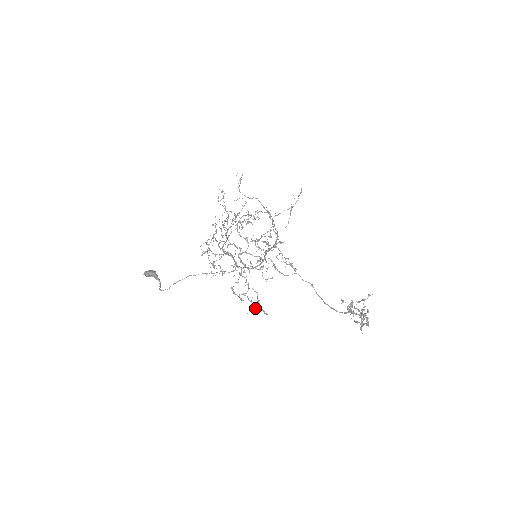
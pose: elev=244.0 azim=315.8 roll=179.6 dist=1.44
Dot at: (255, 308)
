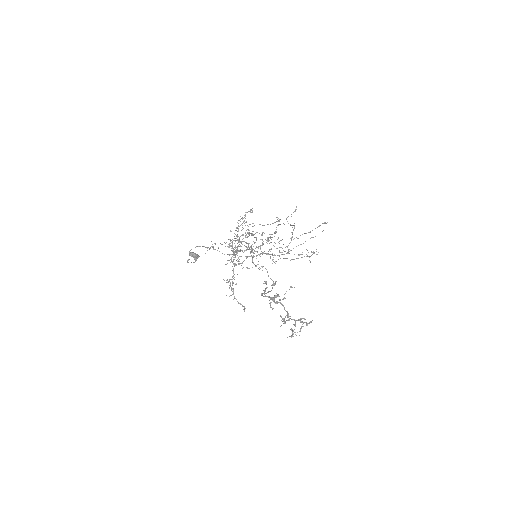
Dot at: (236, 299)
